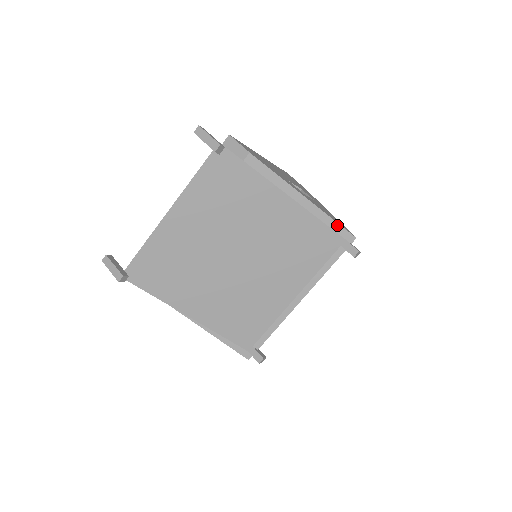
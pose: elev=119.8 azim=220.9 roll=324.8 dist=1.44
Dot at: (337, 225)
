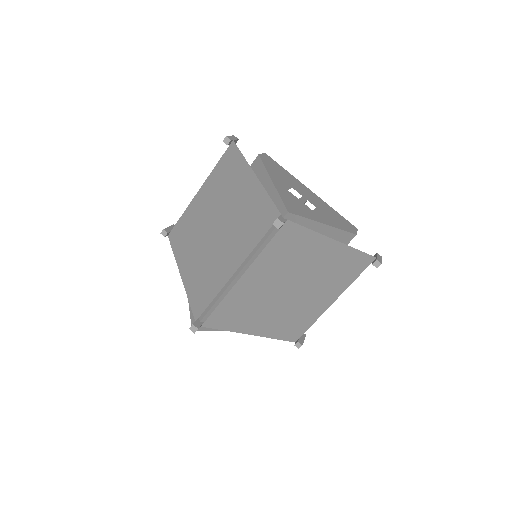
Dot at: (281, 201)
